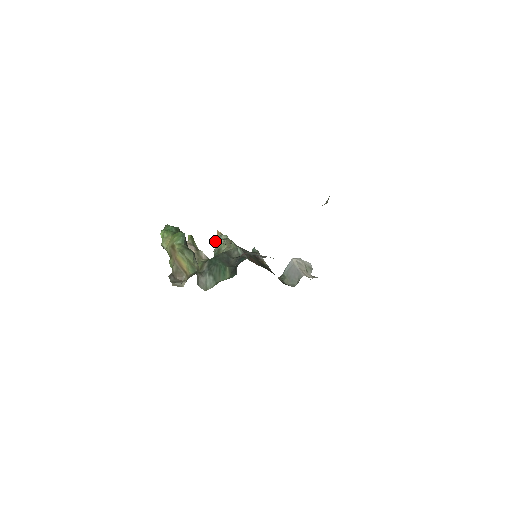
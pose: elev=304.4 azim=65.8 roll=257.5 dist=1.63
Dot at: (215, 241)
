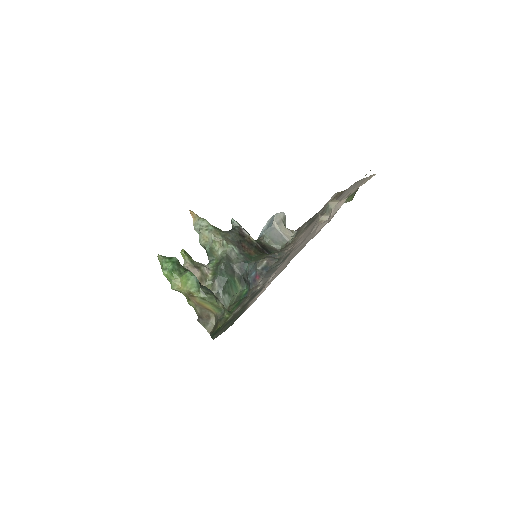
Dot at: (193, 225)
